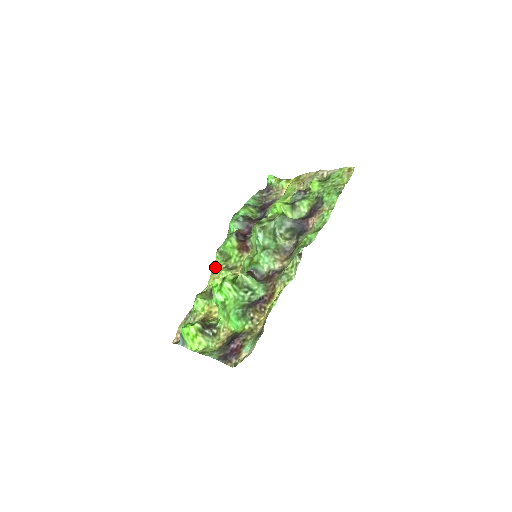
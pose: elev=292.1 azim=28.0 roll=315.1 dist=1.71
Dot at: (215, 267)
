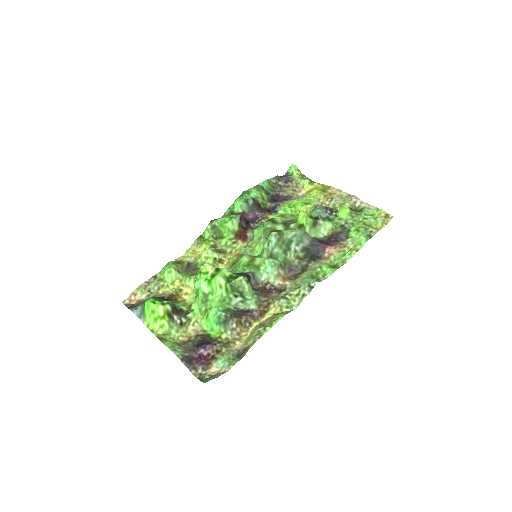
Dot at: (201, 239)
